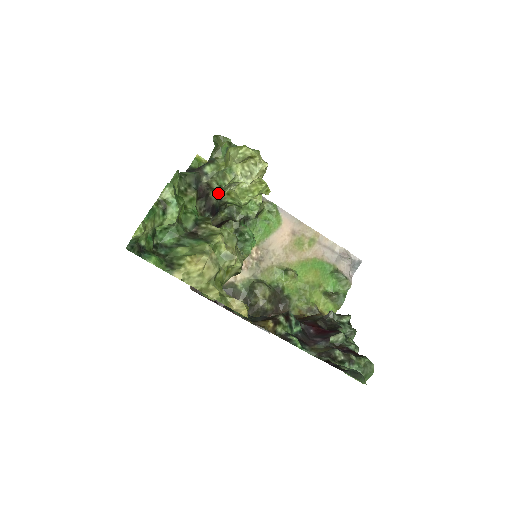
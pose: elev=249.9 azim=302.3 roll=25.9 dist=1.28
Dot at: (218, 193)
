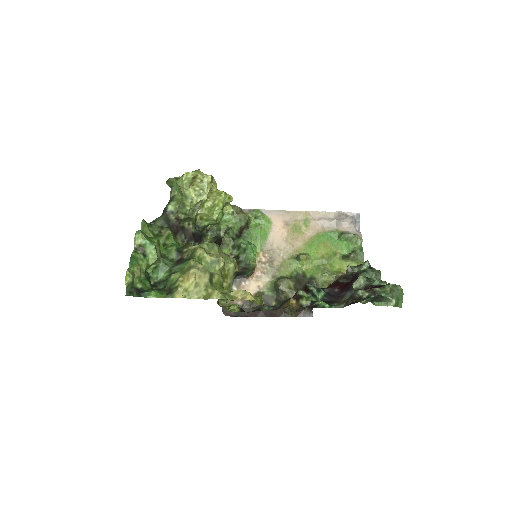
Dot at: (191, 222)
